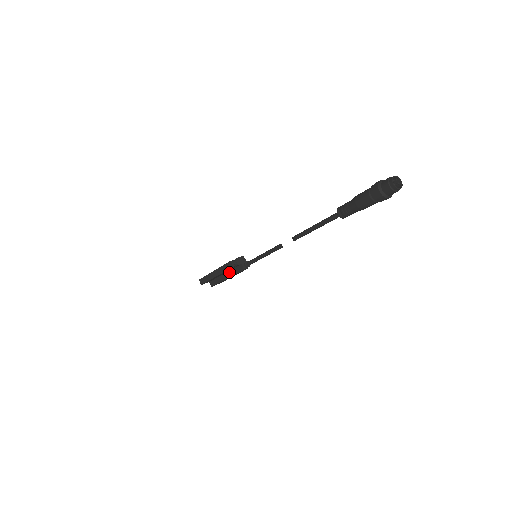
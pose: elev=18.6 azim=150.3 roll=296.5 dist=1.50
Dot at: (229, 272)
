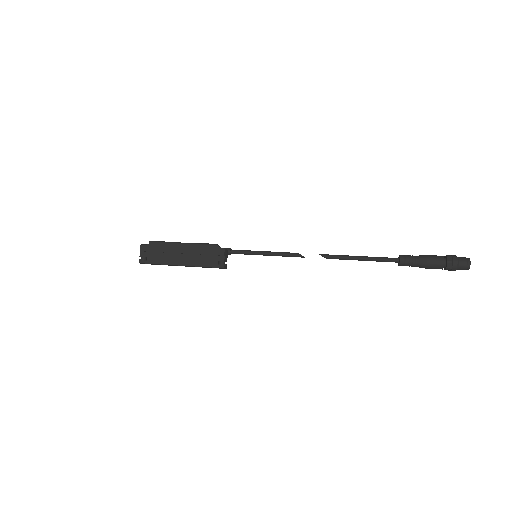
Dot at: occluded
